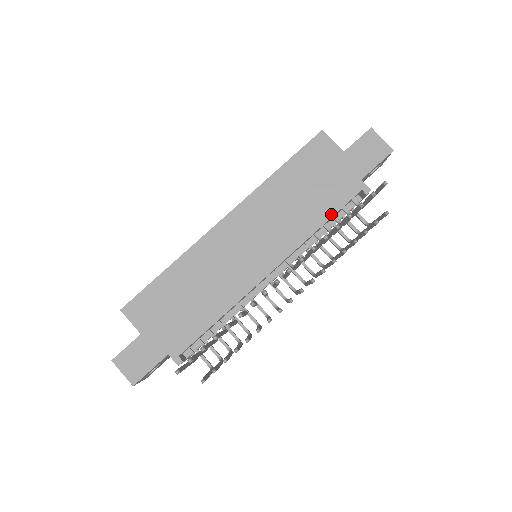
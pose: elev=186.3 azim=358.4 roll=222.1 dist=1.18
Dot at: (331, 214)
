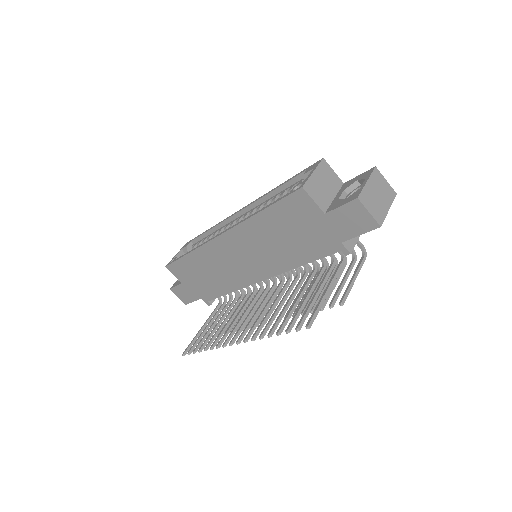
Dot at: (310, 260)
